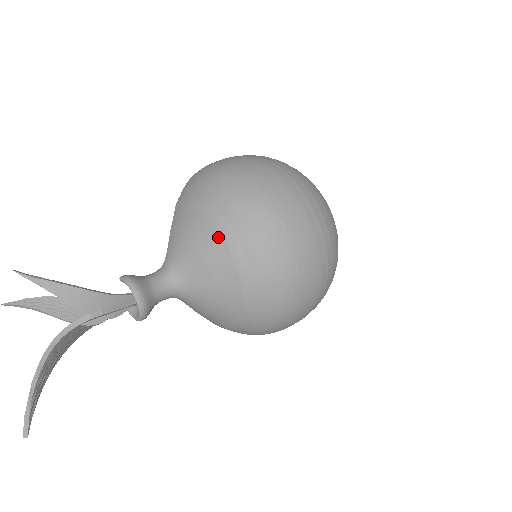
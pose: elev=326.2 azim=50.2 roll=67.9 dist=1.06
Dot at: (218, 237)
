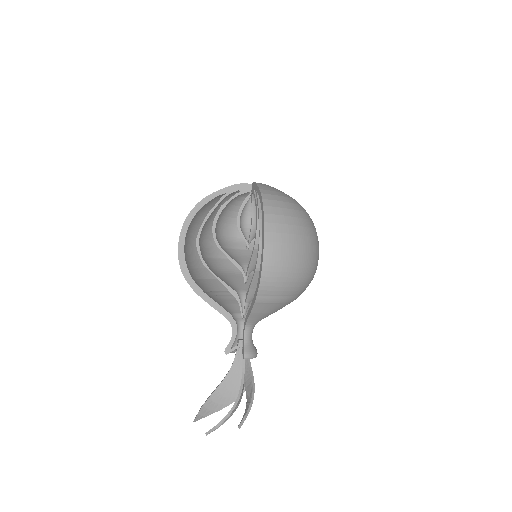
Dot at: occluded
